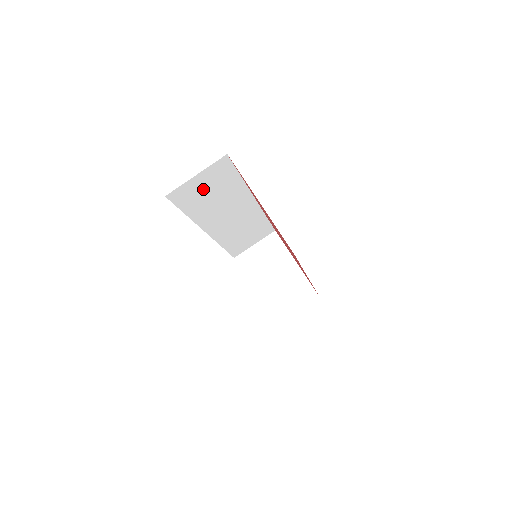
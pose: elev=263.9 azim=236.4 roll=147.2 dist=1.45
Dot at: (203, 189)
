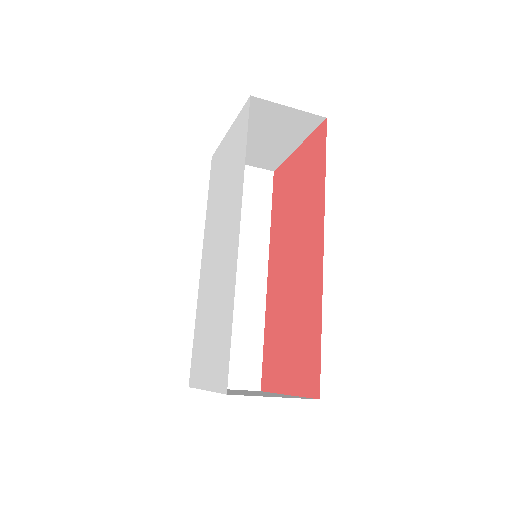
Dot at: occluded
